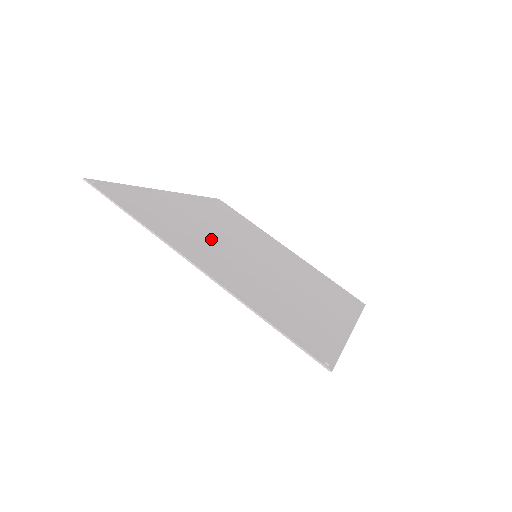
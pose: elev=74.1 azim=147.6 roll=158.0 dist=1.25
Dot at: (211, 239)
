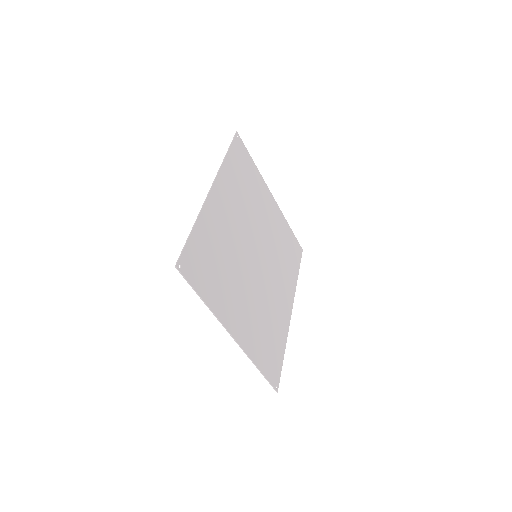
Dot at: (236, 268)
